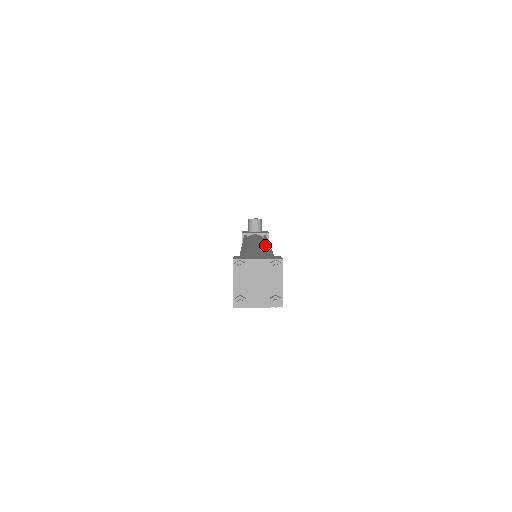
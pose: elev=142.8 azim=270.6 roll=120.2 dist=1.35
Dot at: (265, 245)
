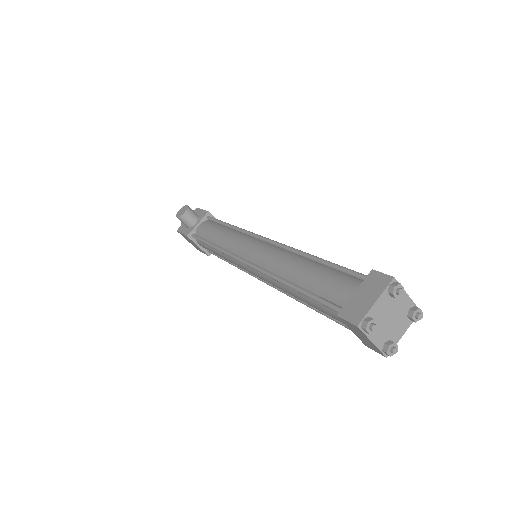
Dot at: (256, 240)
